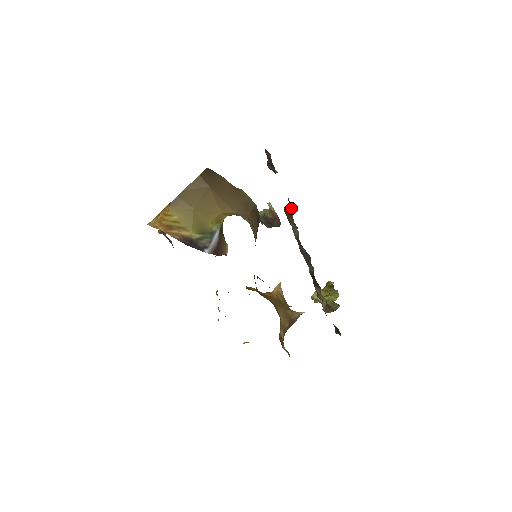
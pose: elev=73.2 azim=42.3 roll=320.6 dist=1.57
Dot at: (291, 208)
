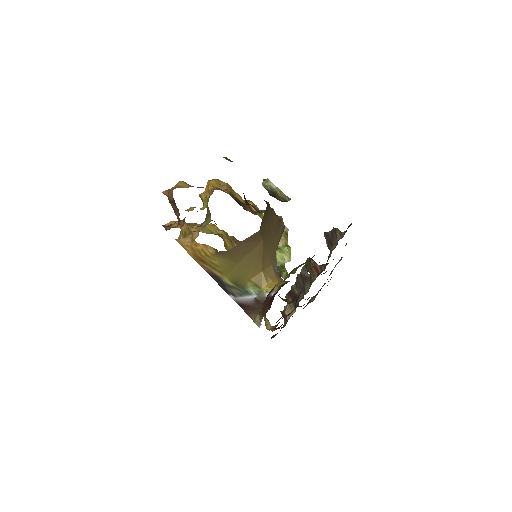
Dot at: (318, 272)
